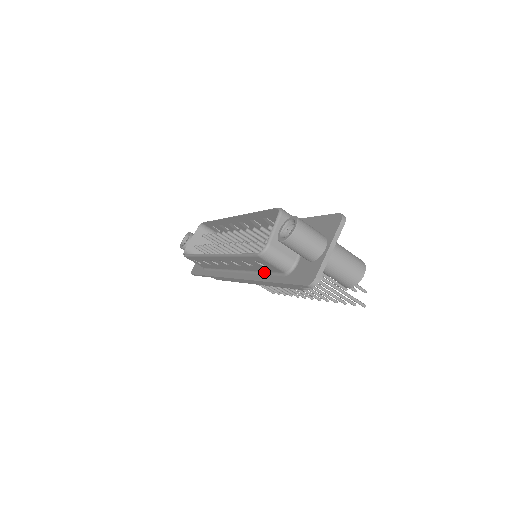
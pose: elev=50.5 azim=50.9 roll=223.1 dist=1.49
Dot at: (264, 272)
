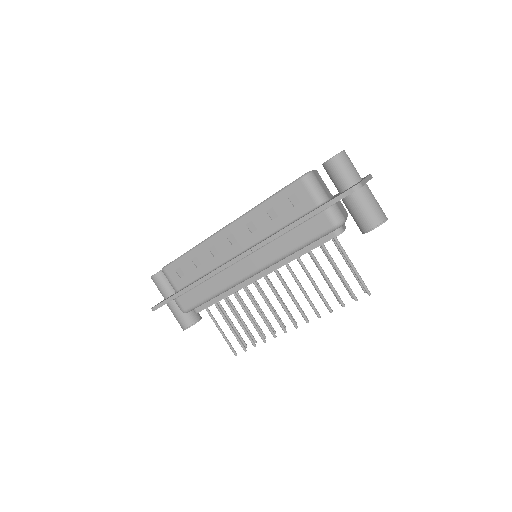
Dot at: (286, 224)
